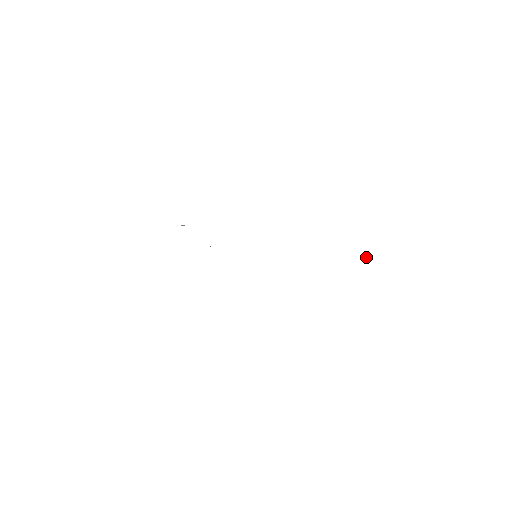
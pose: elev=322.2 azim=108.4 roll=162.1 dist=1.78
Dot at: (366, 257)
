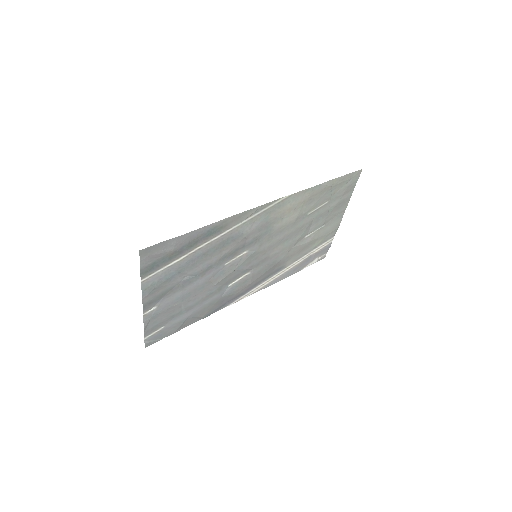
Dot at: (323, 258)
